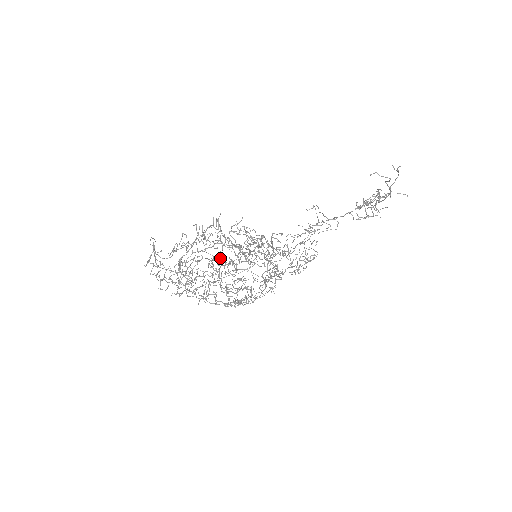
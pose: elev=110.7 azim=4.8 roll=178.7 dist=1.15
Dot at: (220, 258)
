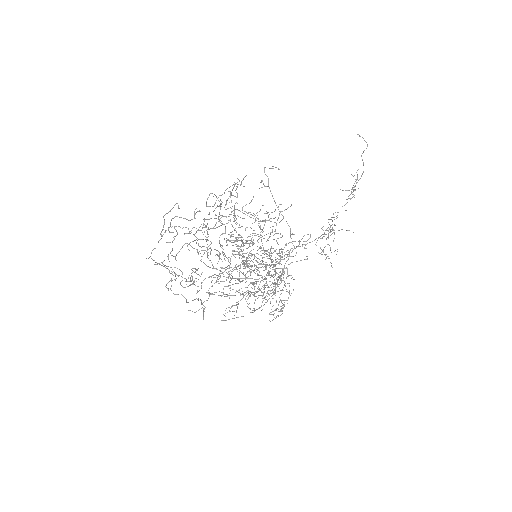
Dot at: occluded
